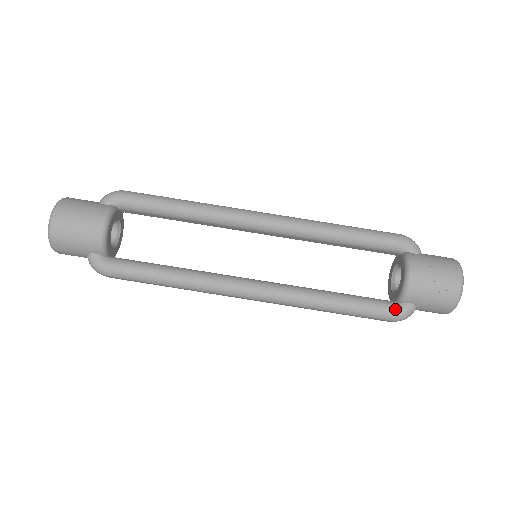
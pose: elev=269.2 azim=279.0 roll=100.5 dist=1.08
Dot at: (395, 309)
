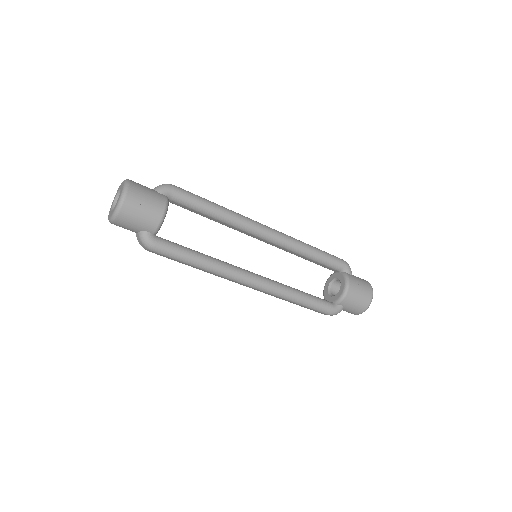
Dot at: (333, 308)
